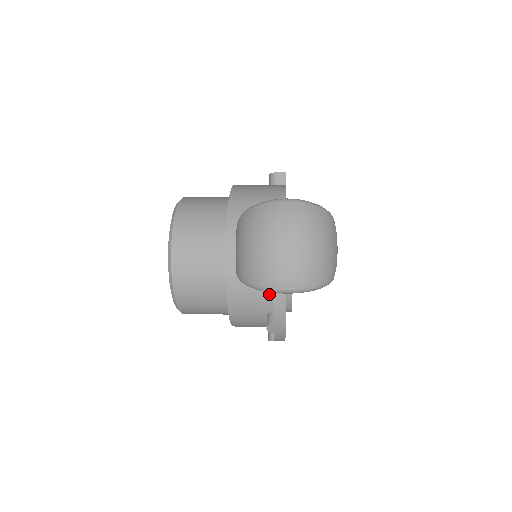
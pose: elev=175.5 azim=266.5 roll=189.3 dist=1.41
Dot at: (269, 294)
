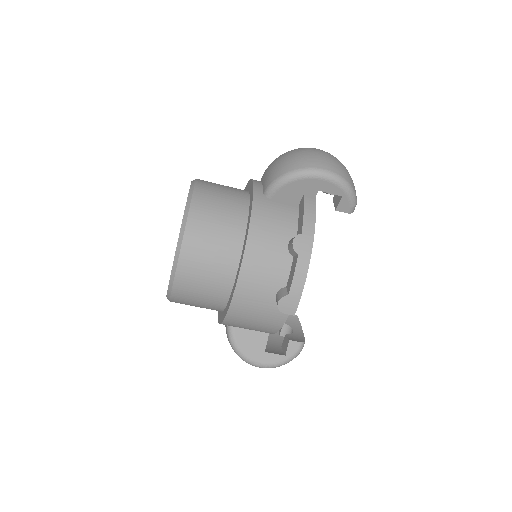
Dot at: (294, 217)
